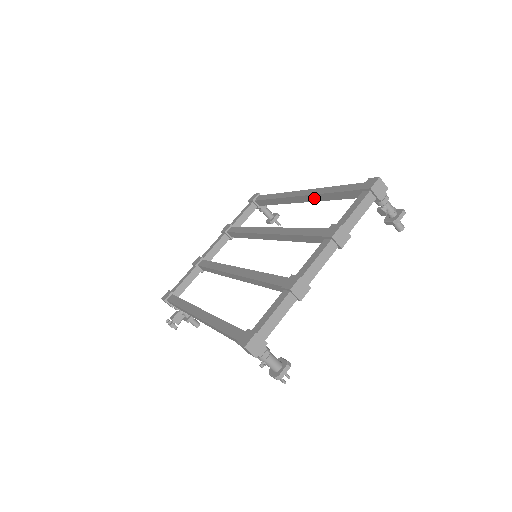
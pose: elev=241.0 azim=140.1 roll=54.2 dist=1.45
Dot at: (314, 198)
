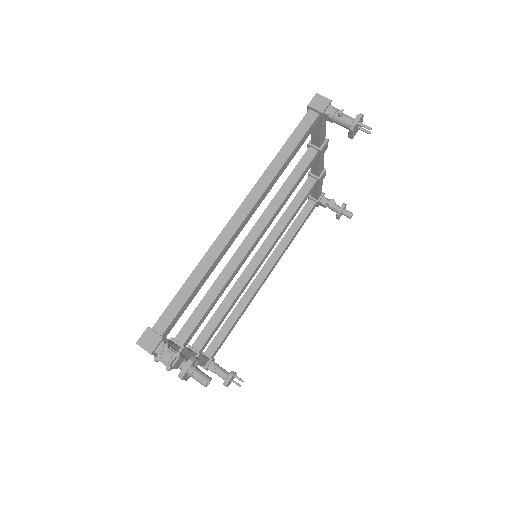
Dot at: (275, 256)
